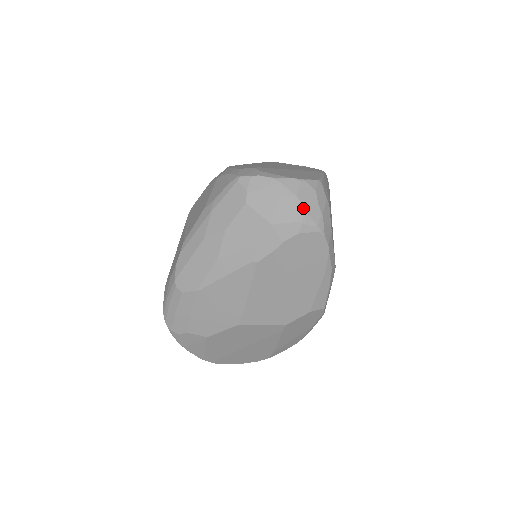
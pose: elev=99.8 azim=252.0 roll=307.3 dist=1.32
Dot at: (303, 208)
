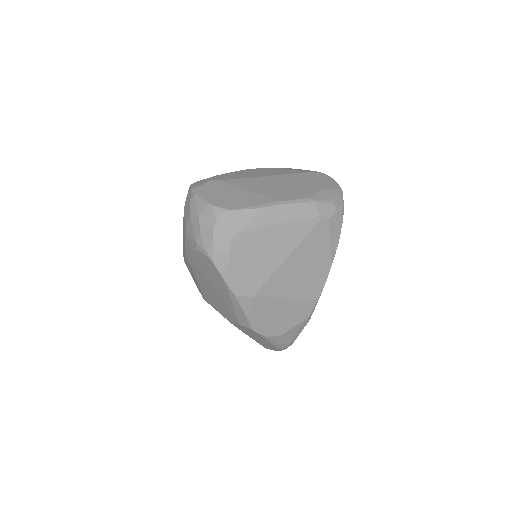
Dot at: (199, 230)
